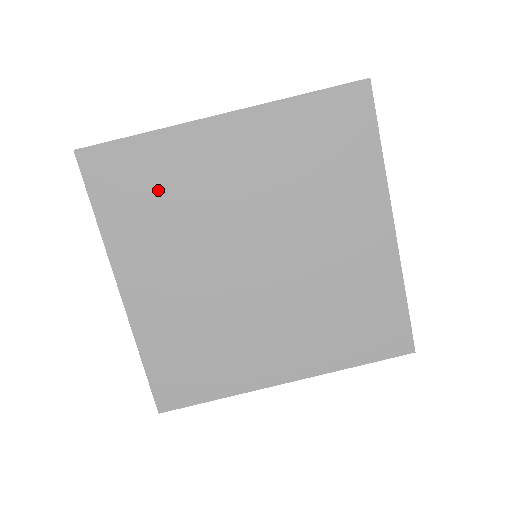
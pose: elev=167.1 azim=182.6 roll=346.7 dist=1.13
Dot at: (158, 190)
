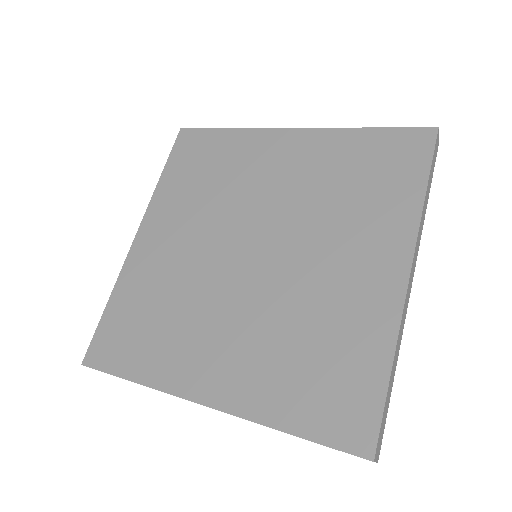
Dot at: (213, 169)
